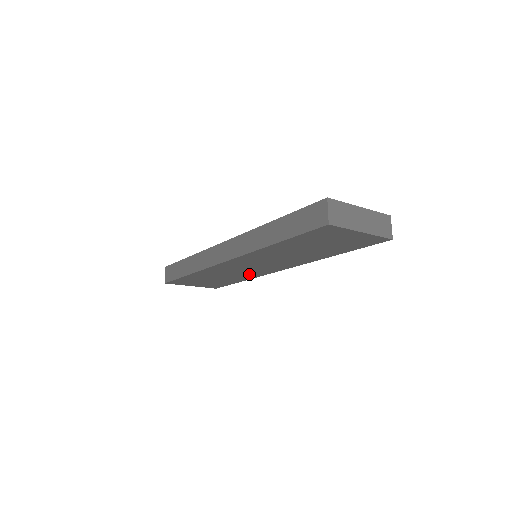
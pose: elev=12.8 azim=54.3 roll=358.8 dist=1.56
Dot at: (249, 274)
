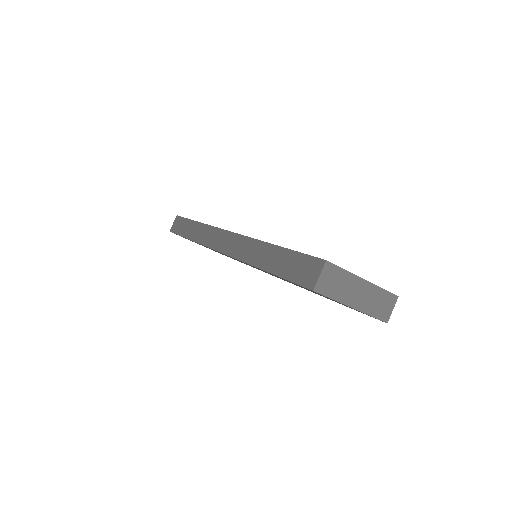
Dot at: occluded
